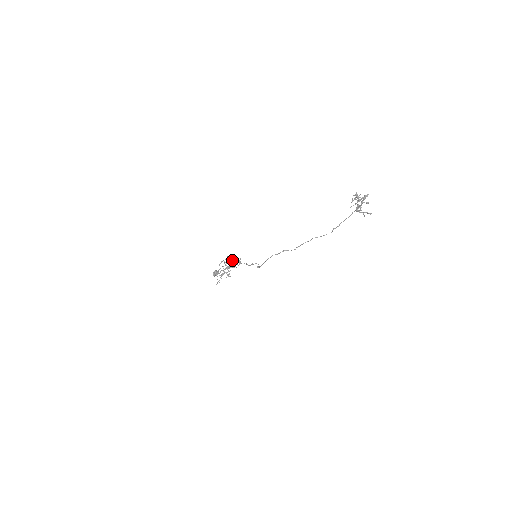
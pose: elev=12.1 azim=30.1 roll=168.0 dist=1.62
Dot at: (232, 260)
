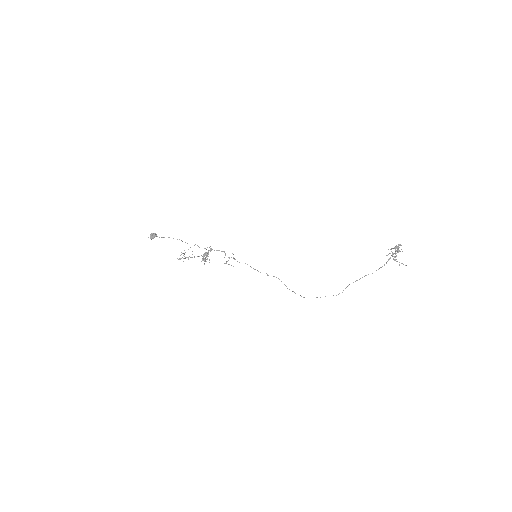
Dot at: (210, 246)
